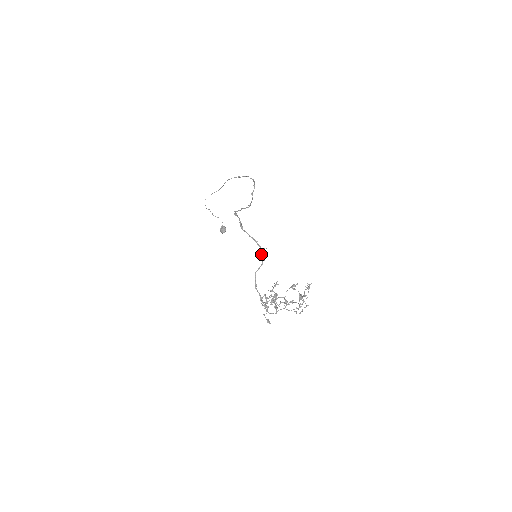
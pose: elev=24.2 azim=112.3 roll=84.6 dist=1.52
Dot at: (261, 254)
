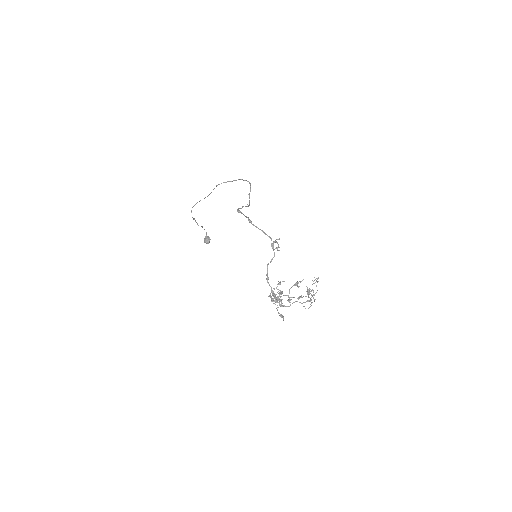
Dot at: (273, 246)
